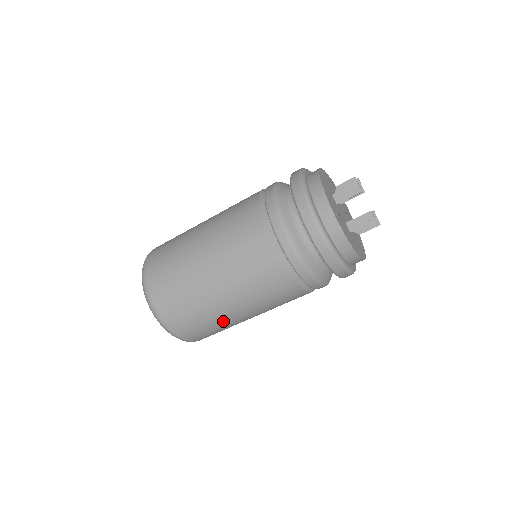
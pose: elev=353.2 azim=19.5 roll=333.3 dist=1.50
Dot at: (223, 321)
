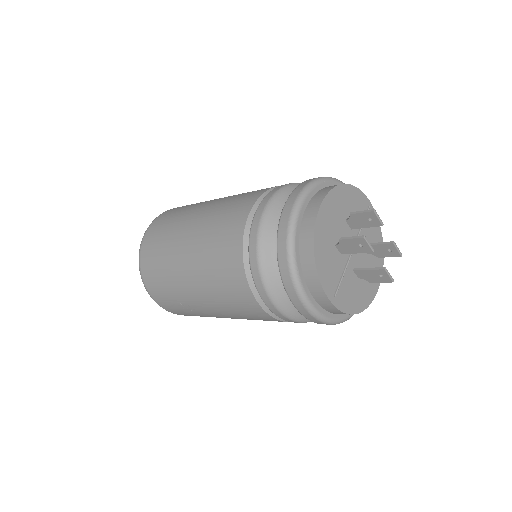
Dot at: occluded
